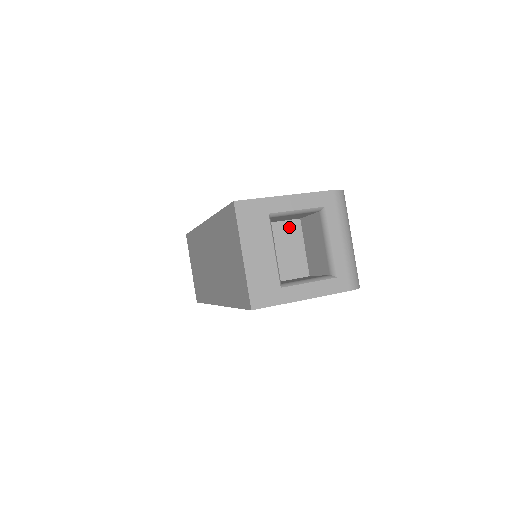
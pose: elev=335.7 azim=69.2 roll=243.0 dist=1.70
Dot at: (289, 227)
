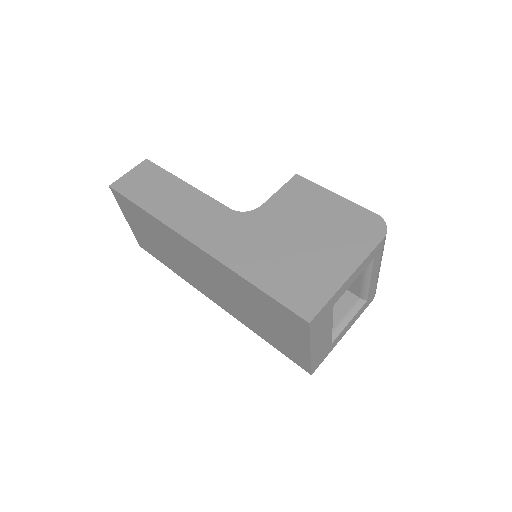
Dot at: occluded
